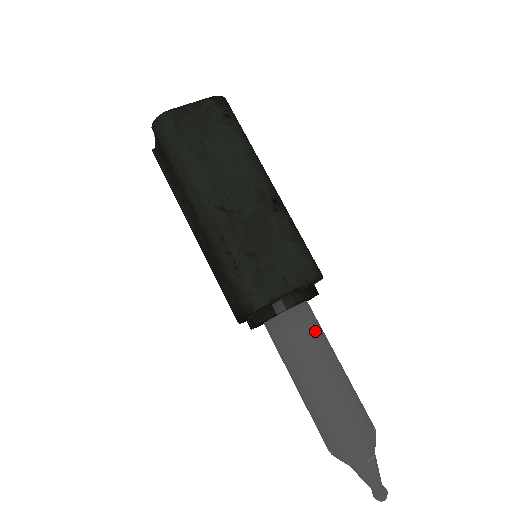
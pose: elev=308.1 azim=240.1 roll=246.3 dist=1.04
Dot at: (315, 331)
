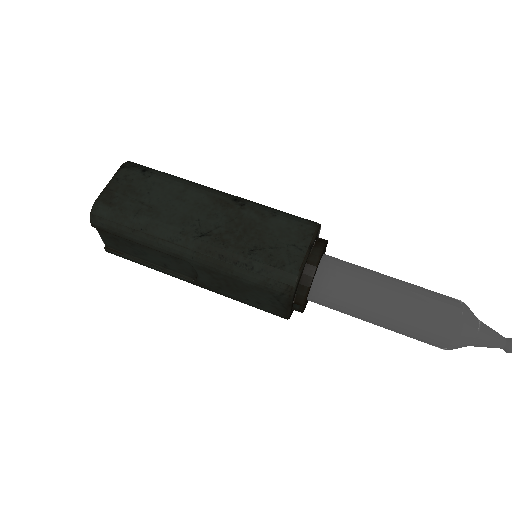
Dot at: (351, 268)
